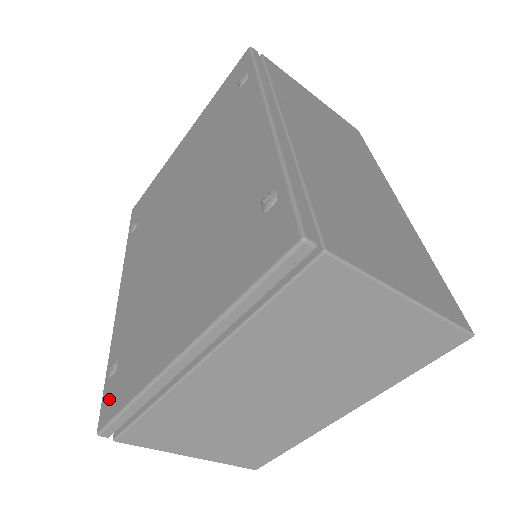
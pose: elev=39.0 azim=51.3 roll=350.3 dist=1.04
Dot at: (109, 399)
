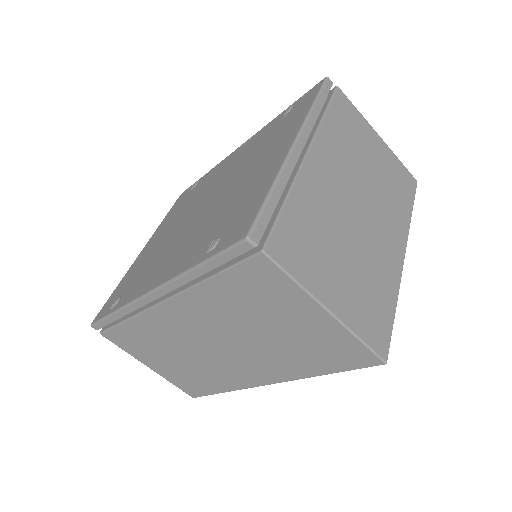
Dot at: (235, 231)
